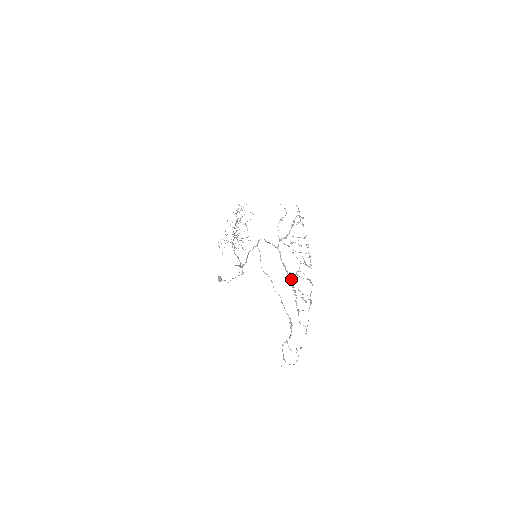
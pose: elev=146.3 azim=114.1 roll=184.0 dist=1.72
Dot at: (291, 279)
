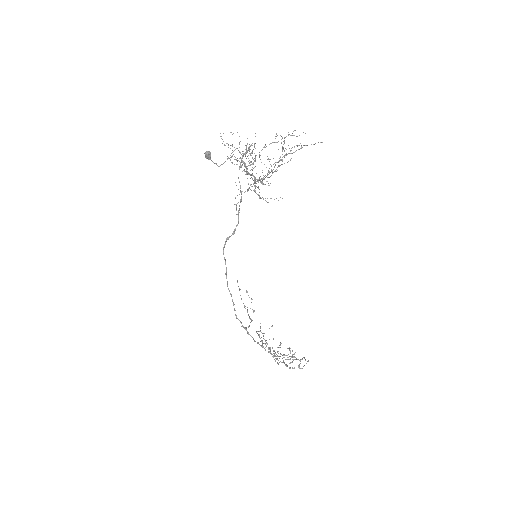
Dot at: occluded
